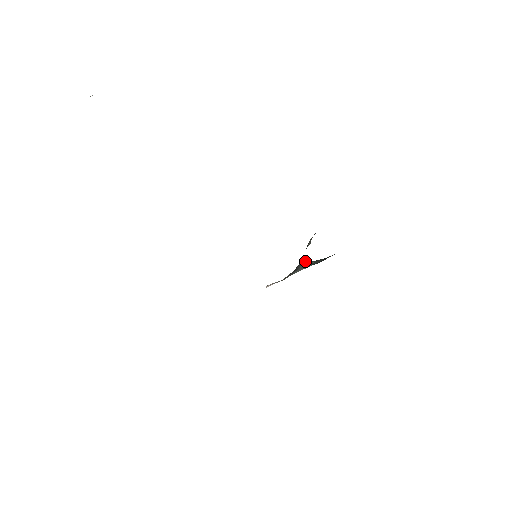
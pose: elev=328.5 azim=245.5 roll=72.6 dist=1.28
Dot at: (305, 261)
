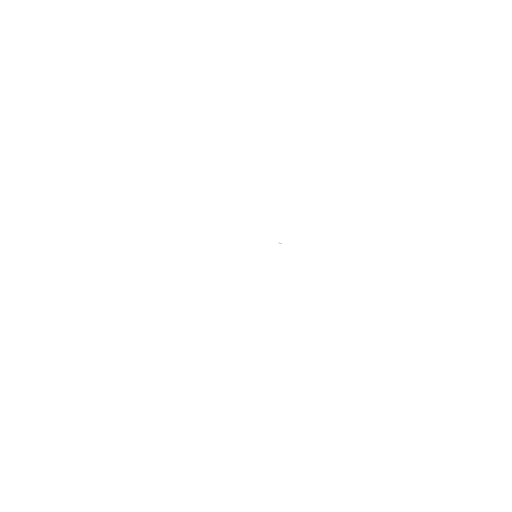
Dot at: occluded
